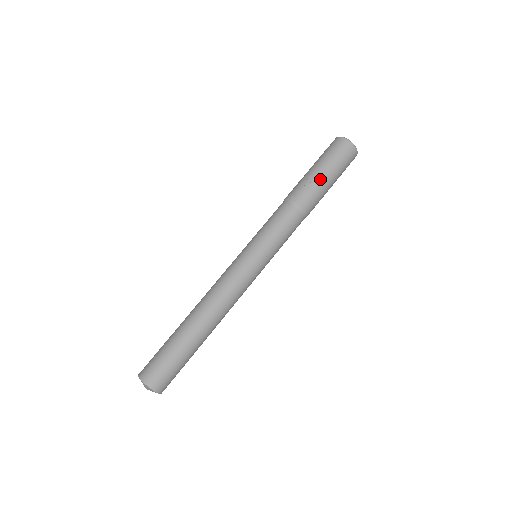
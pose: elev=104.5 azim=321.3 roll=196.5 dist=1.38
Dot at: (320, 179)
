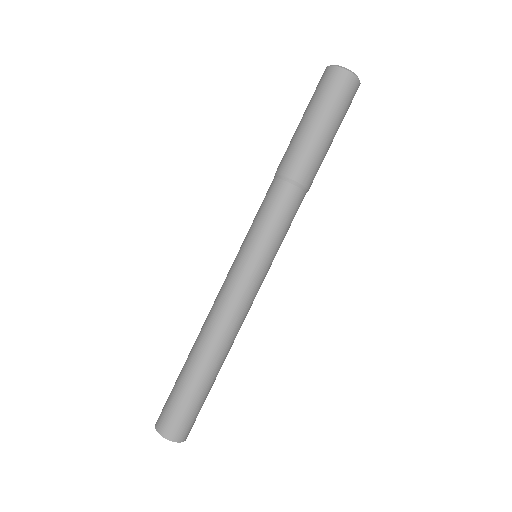
Dot at: (301, 131)
